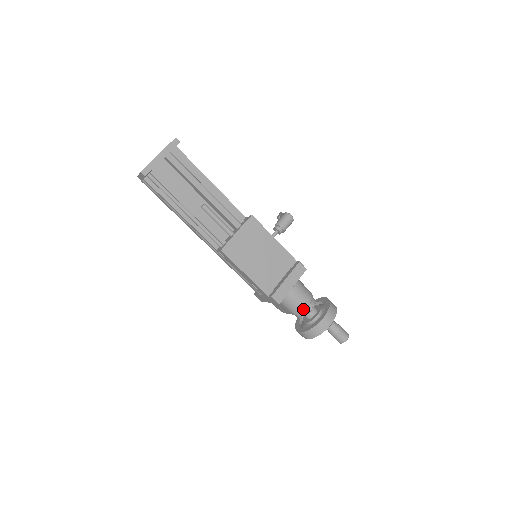
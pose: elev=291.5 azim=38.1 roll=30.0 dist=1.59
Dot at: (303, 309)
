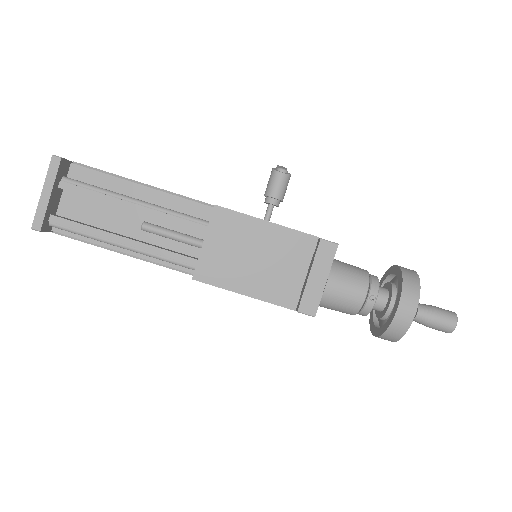
Dot at: (360, 306)
